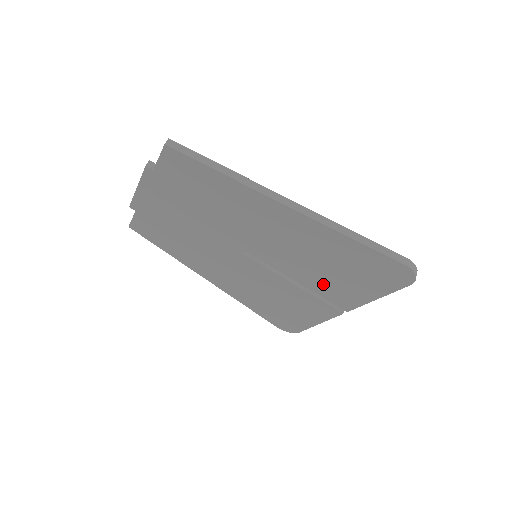
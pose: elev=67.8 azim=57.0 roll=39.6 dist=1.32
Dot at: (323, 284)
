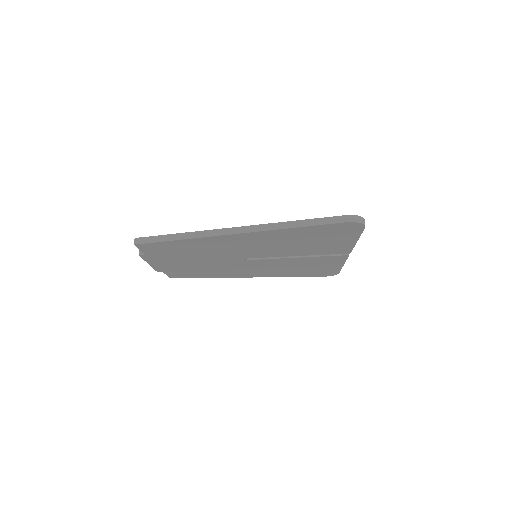
Dot at: (313, 250)
